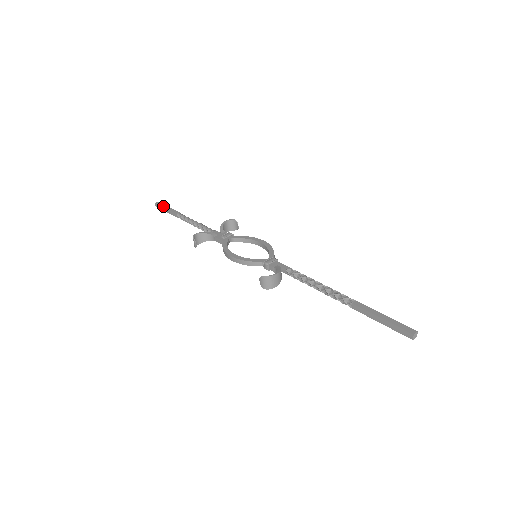
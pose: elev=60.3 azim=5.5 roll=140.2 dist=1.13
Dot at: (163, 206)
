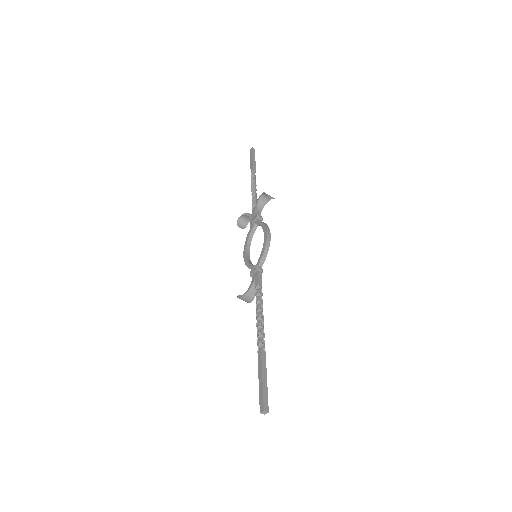
Dot at: (250, 157)
